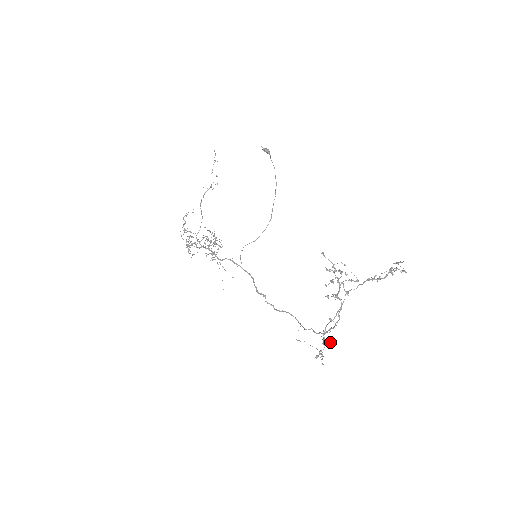
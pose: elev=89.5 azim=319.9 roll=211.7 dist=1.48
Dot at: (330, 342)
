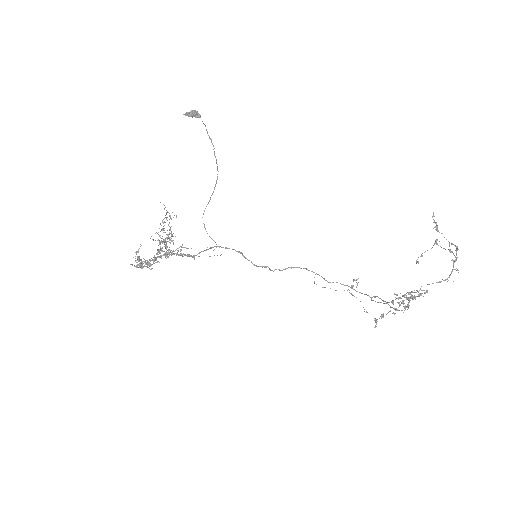
Dot at: occluded
